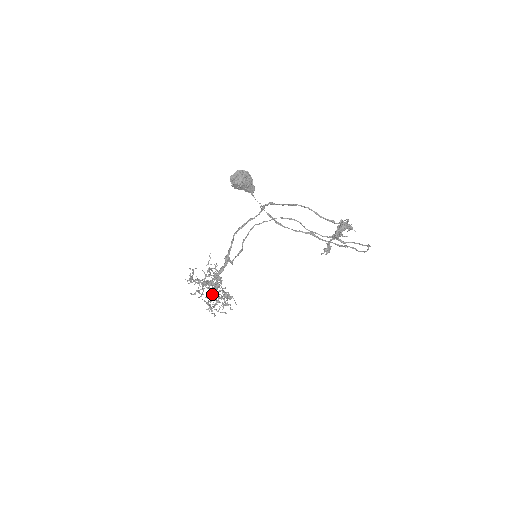
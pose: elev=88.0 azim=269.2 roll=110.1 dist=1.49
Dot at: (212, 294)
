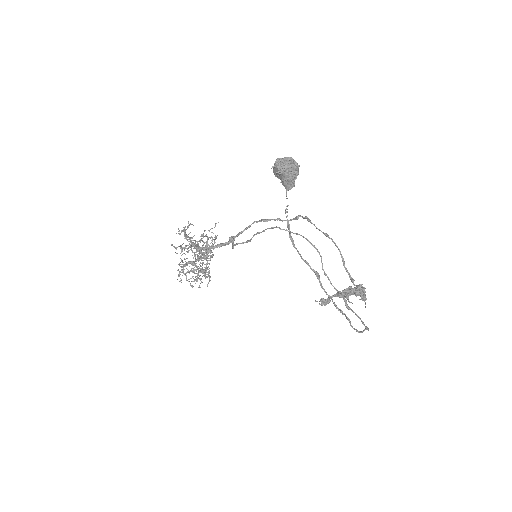
Dot at: occluded
